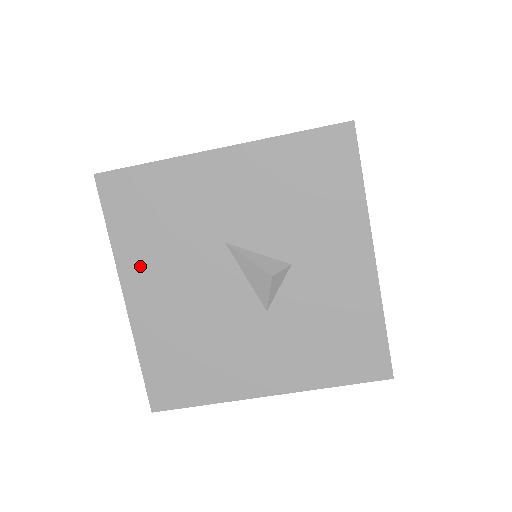
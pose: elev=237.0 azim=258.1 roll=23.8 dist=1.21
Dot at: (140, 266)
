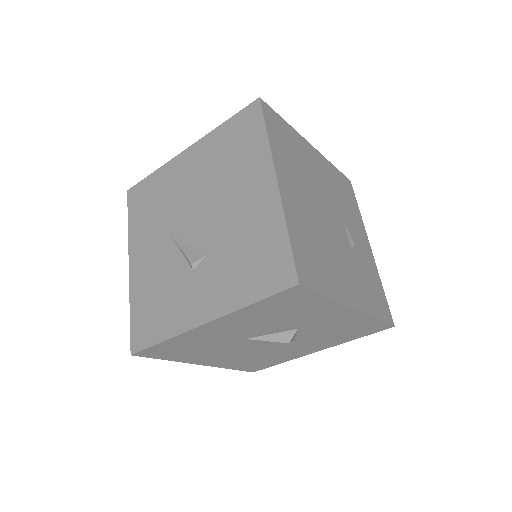
Dot at: (199, 358)
